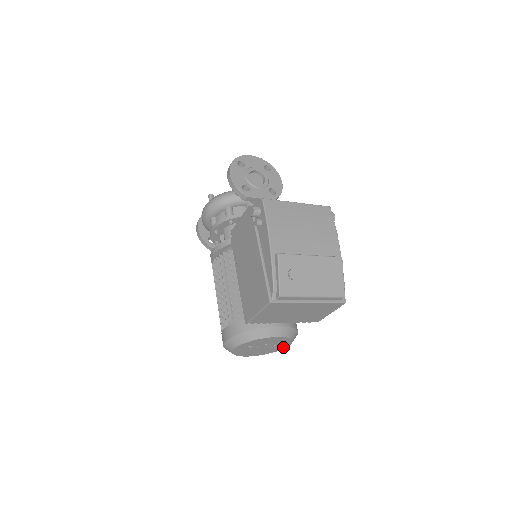
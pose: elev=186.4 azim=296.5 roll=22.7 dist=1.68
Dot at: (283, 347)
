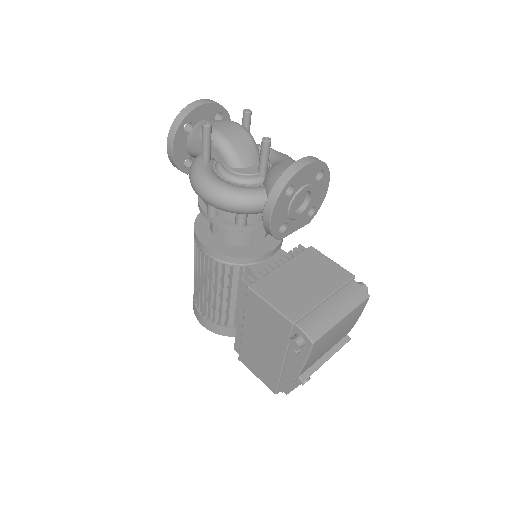
Dot at: occluded
